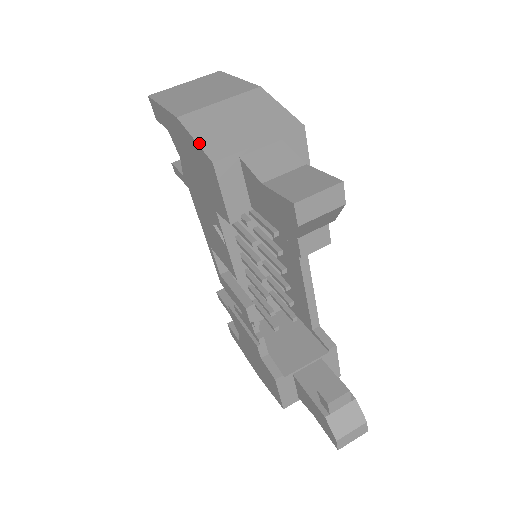
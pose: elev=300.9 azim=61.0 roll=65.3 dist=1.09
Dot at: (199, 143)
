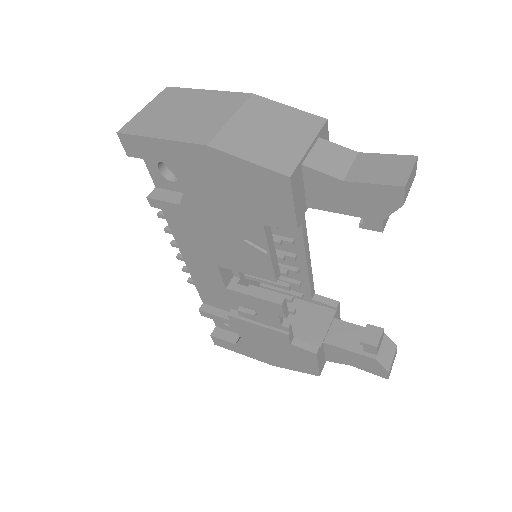
Dot at: (258, 163)
